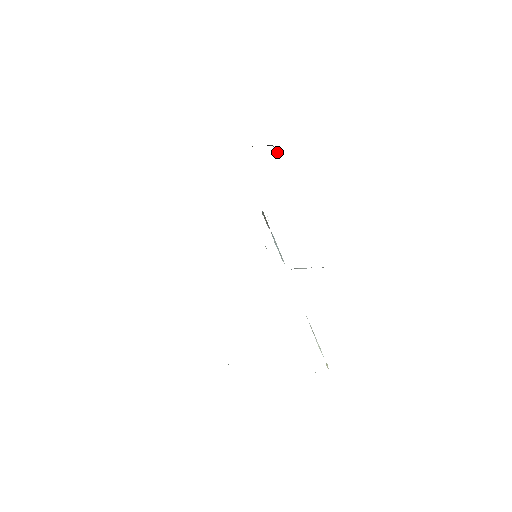
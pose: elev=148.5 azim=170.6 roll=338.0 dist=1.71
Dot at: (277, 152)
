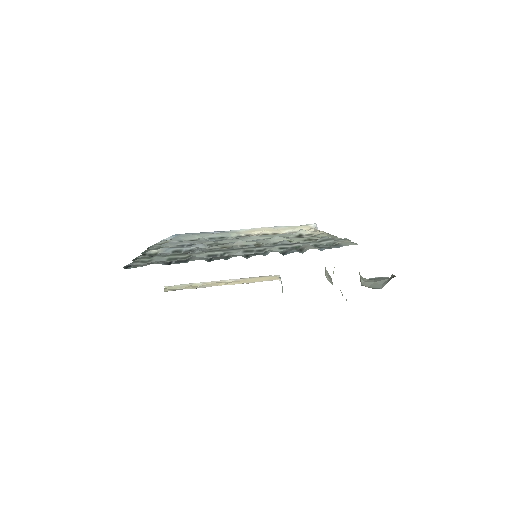
Dot at: (391, 277)
